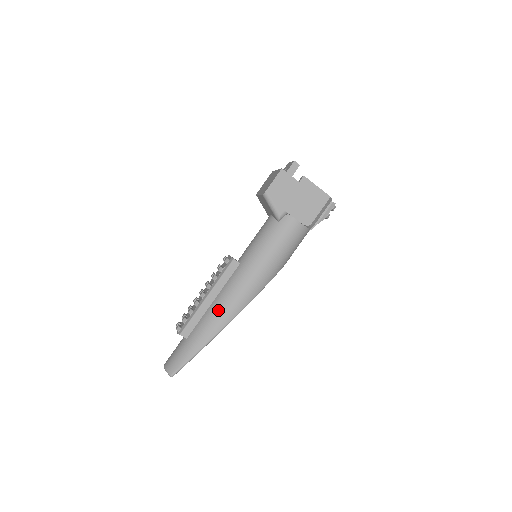
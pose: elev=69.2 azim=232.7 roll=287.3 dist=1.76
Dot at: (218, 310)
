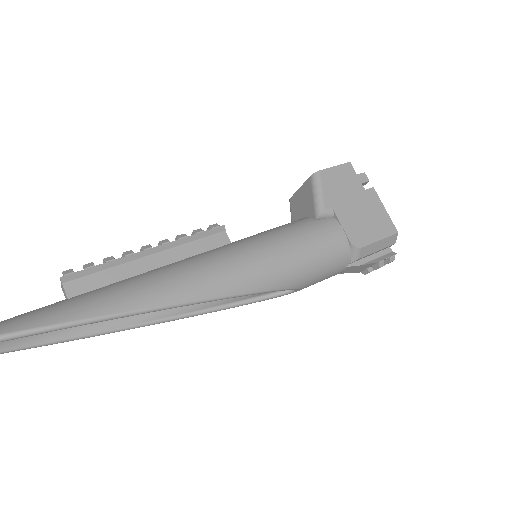
Dot at: (158, 278)
